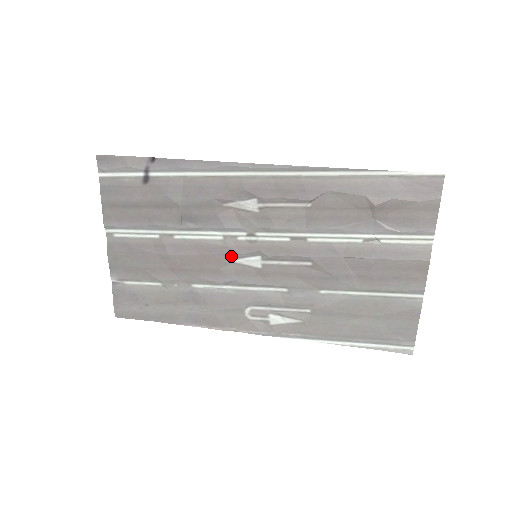
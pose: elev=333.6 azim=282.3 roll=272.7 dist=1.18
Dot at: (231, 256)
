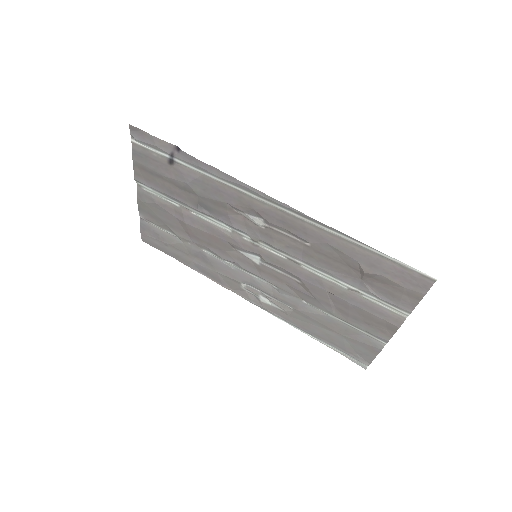
Dot at: (236, 247)
